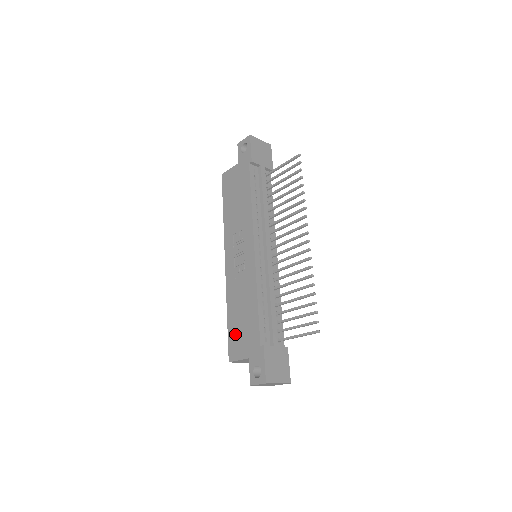
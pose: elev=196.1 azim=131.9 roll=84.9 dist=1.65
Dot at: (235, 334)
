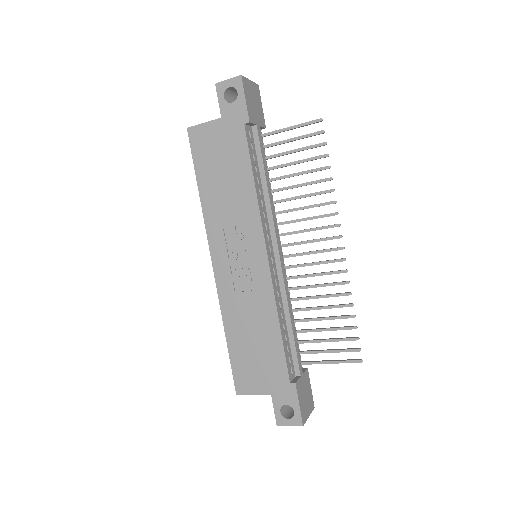
Dot at: (244, 363)
